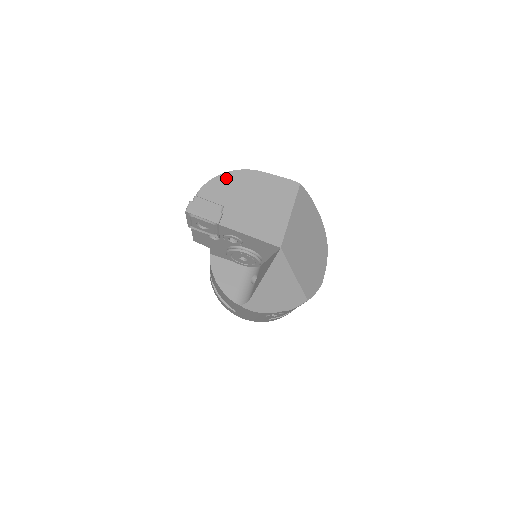
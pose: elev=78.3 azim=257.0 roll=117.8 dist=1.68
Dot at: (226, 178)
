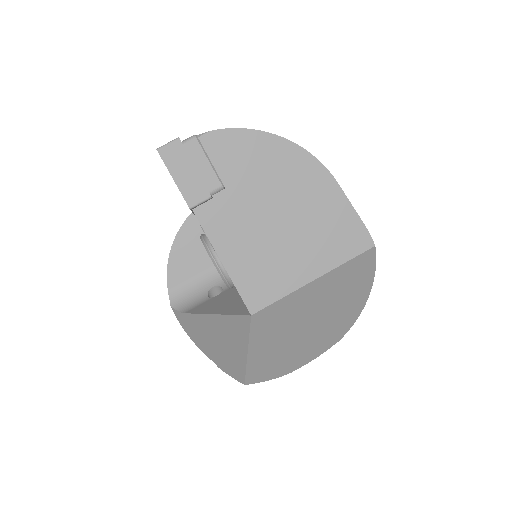
Dot at: (270, 145)
